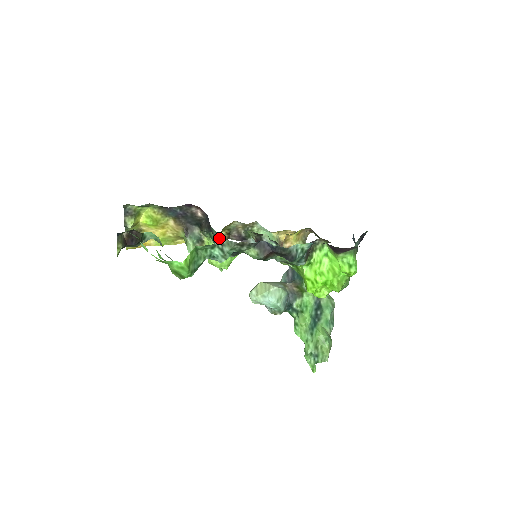
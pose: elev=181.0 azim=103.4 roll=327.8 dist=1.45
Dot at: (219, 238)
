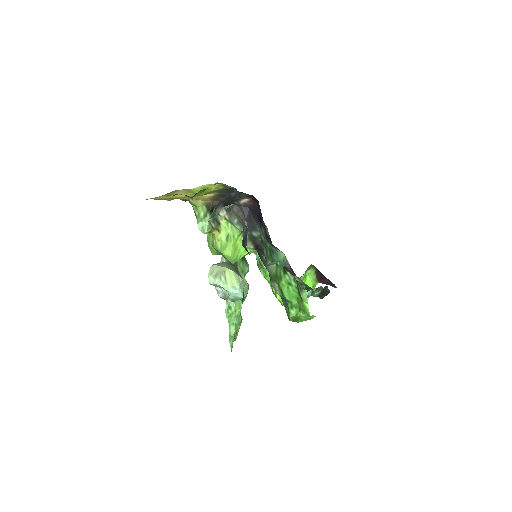
Dot at: (252, 238)
